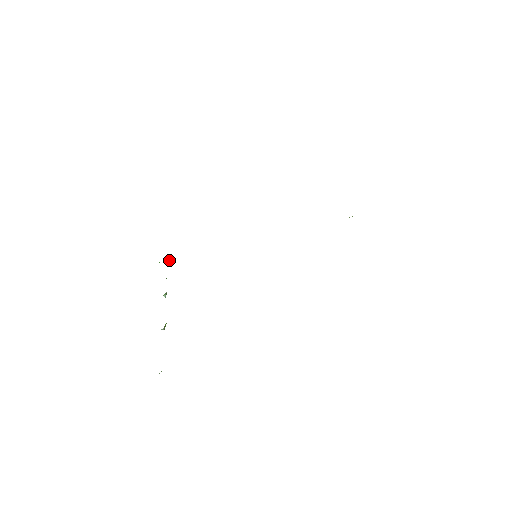
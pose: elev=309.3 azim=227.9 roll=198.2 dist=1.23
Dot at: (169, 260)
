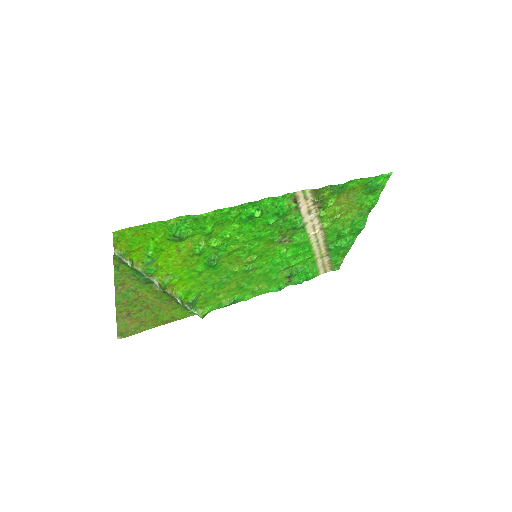
Dot at: (202, 315)
